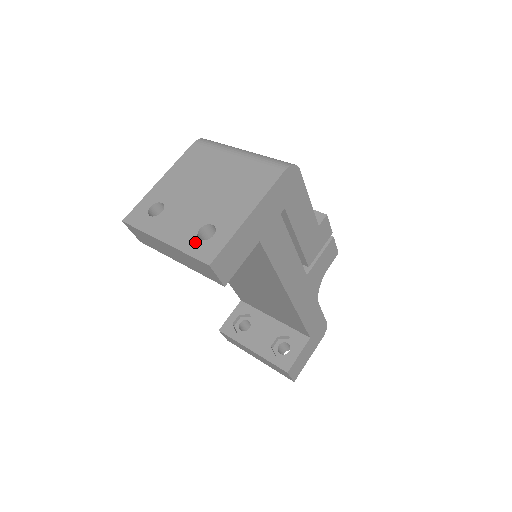
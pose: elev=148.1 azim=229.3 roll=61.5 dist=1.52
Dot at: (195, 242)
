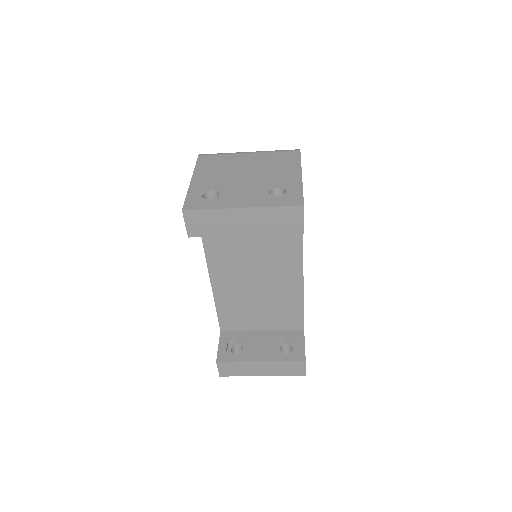
Dot at: (275, 199)
